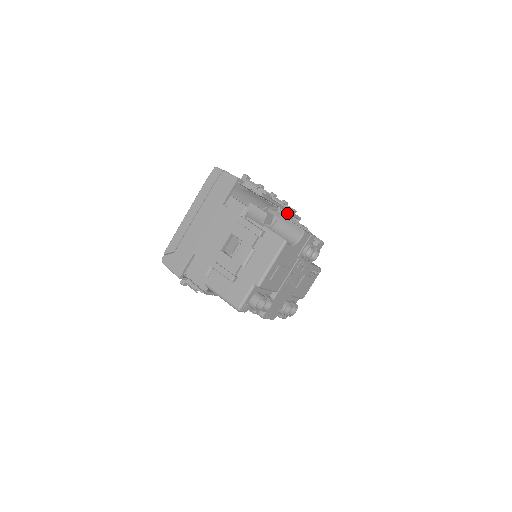
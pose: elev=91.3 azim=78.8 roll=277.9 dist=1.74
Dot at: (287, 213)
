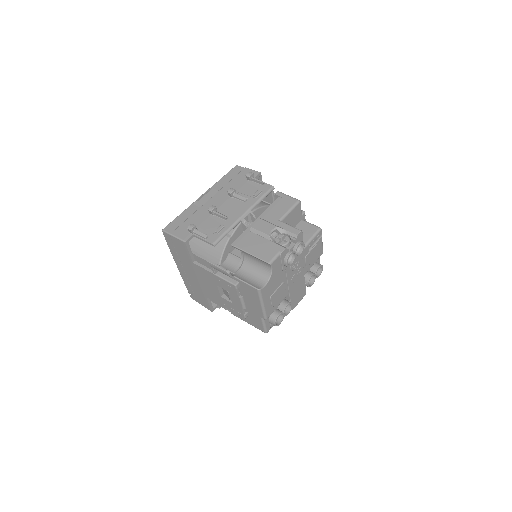
Dot at: occluded
